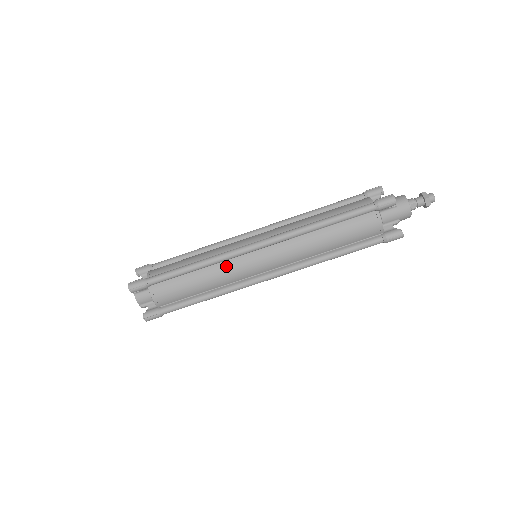
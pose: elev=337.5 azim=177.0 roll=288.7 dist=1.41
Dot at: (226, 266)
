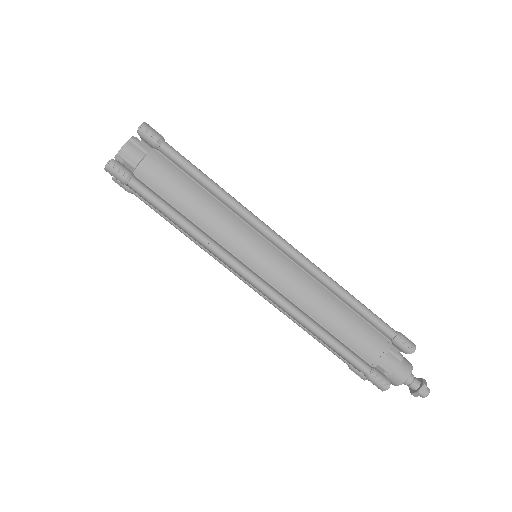
Dot at: (237, 222)
